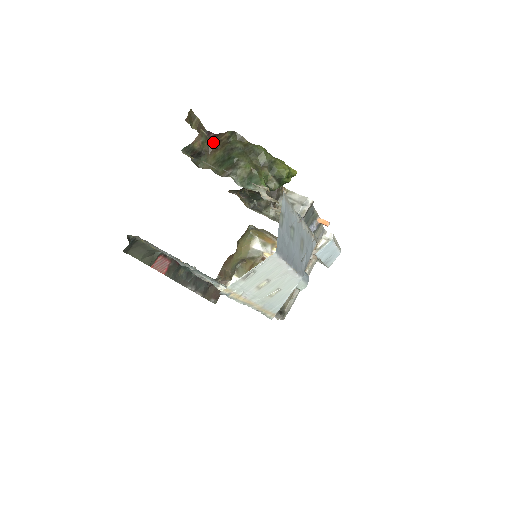
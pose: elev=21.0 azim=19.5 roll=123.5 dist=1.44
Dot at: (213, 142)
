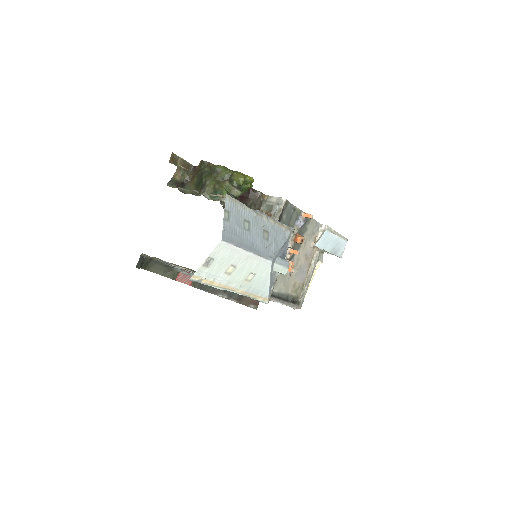
Dot at: (191, 172)
